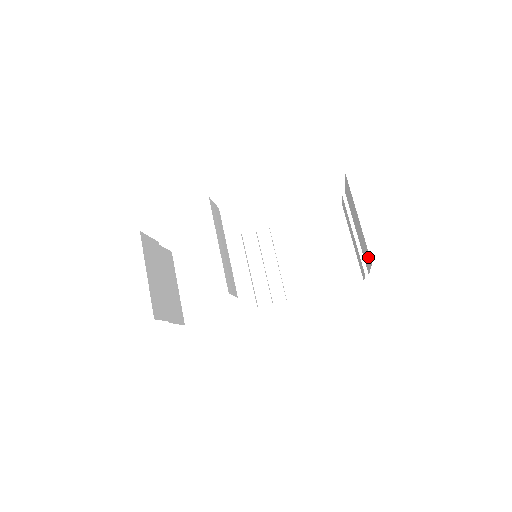
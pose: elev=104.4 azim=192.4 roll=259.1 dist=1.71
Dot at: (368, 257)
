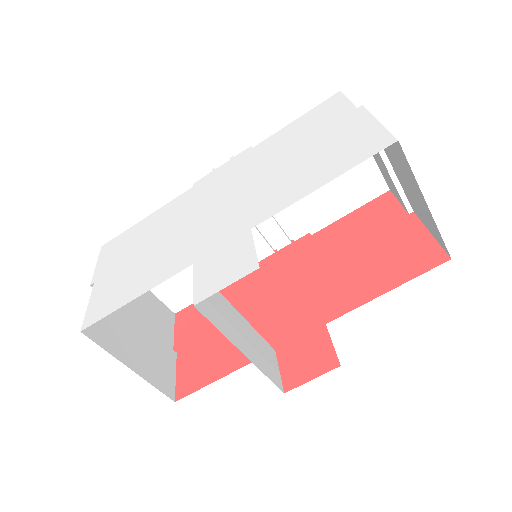
Dot at: (437, 237)
